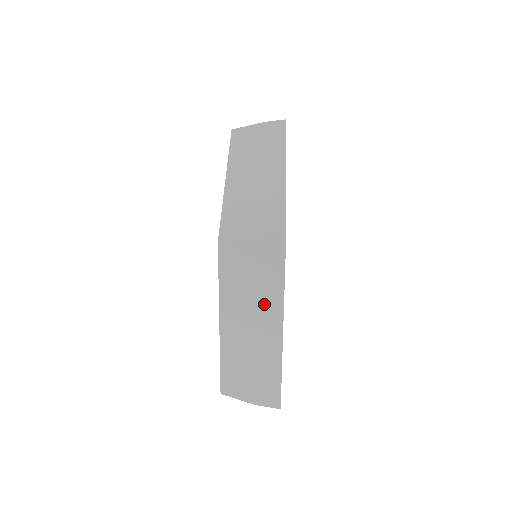
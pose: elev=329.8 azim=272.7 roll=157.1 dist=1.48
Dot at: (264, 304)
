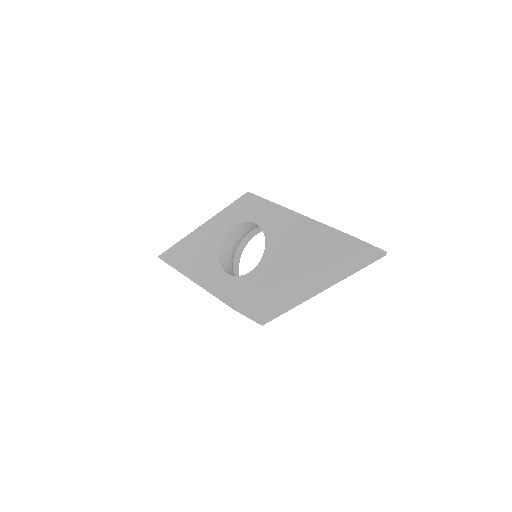
Dot at: occluded
